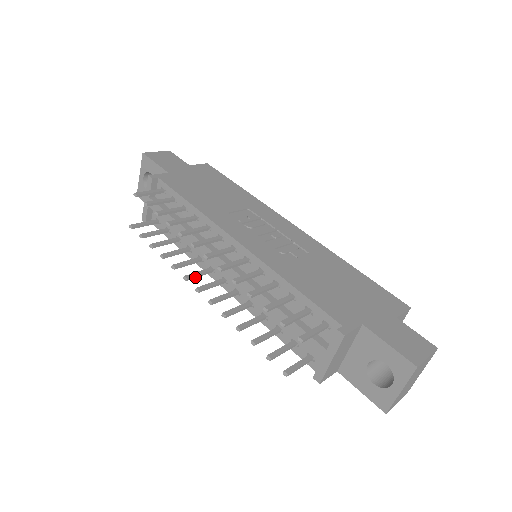
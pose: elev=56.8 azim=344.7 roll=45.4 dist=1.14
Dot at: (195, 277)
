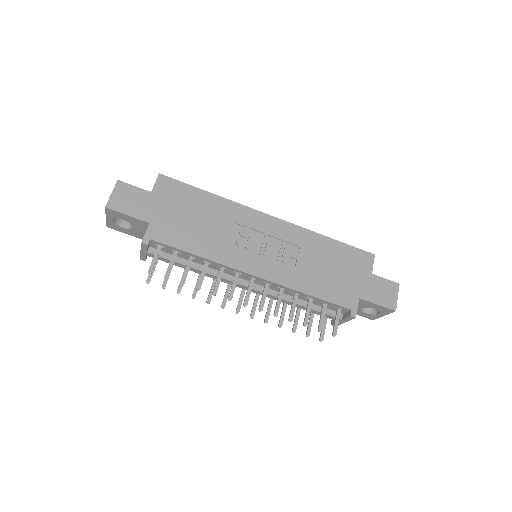
Dot at: occluded
